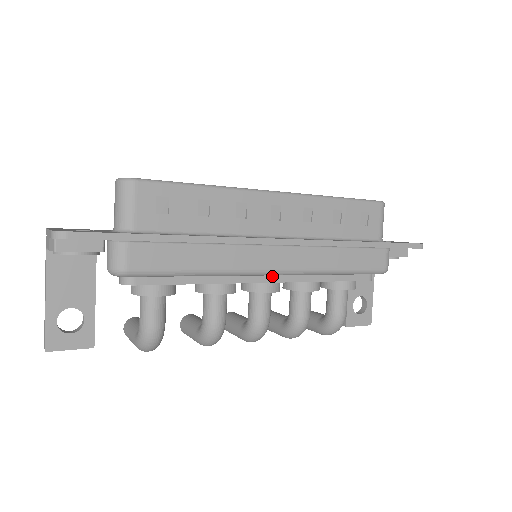
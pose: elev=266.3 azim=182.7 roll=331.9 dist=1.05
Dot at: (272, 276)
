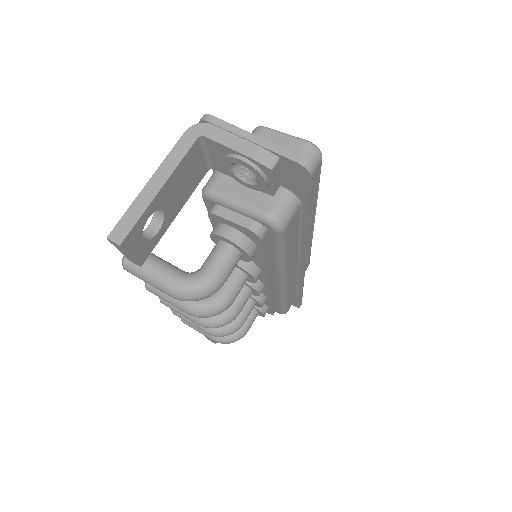
Dot at: (272, 283)
